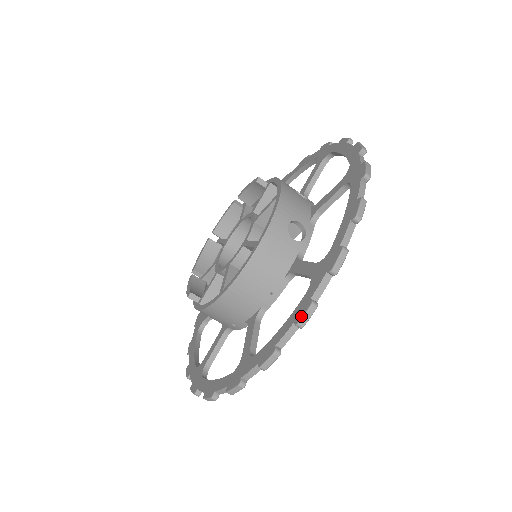
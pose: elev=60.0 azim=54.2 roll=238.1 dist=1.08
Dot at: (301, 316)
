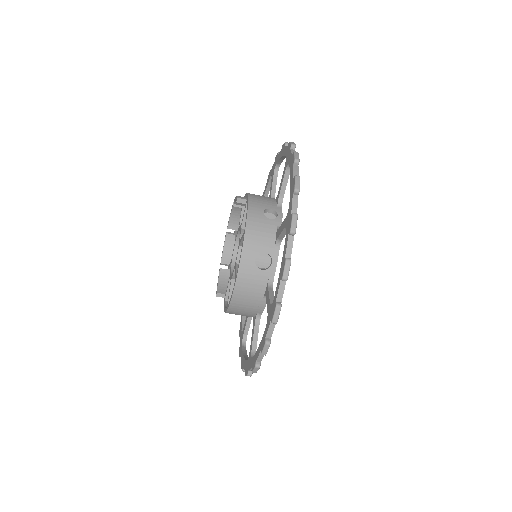
Dot at: (262, 350)
